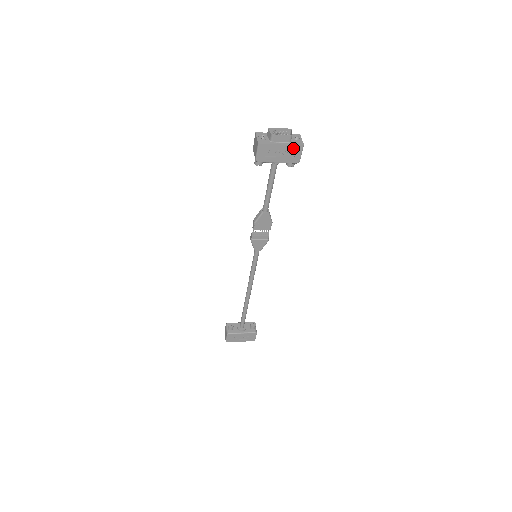
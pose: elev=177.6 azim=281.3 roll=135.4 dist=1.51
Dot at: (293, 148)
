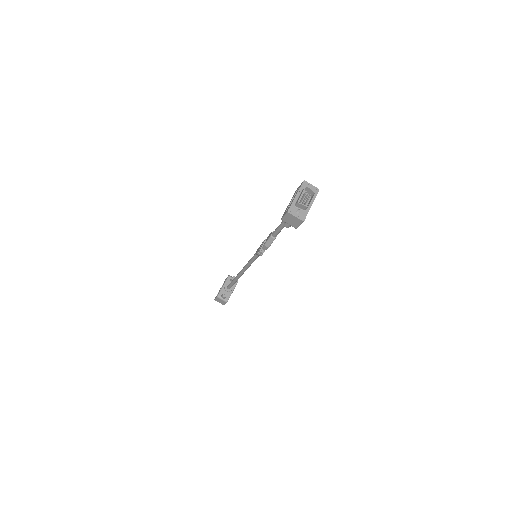
Dot at: (314, 198)
